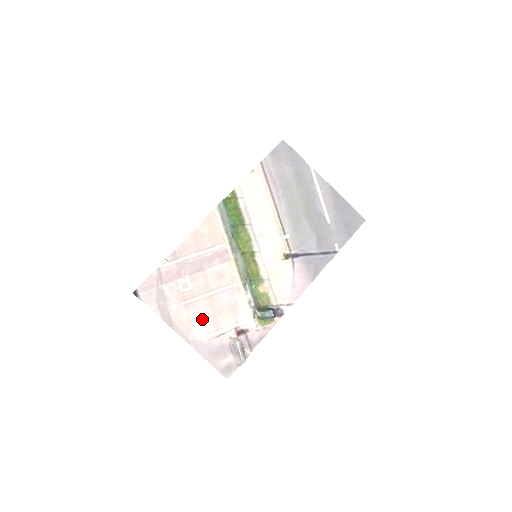
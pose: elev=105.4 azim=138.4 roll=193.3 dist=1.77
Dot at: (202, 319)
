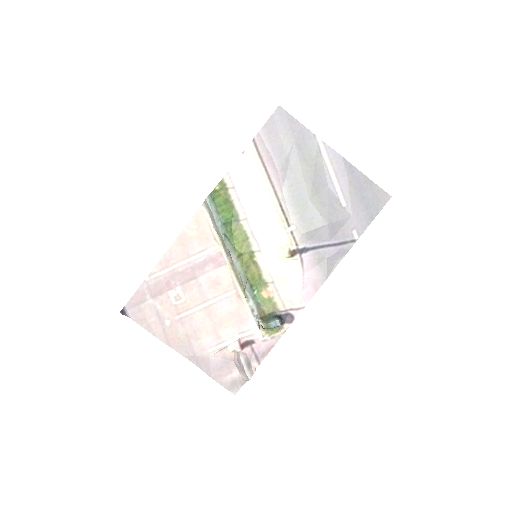
Dot at: (200, 333)
